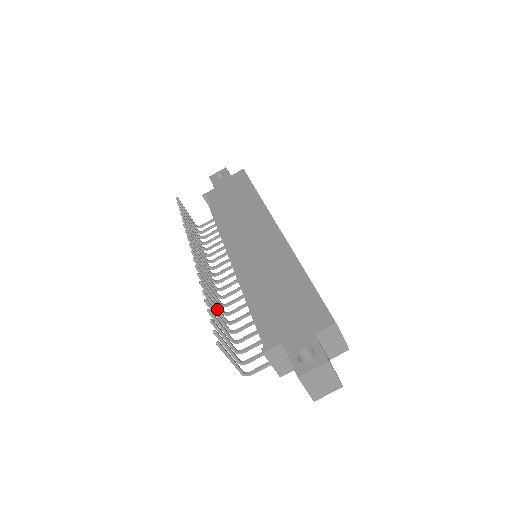
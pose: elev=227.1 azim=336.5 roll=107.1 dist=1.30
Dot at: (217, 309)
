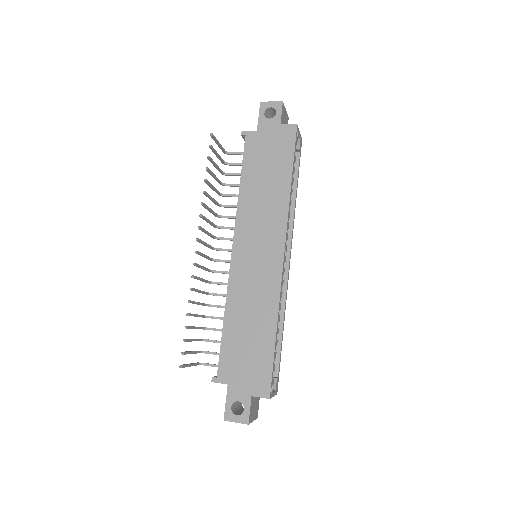
Dot at: (199, 304)
